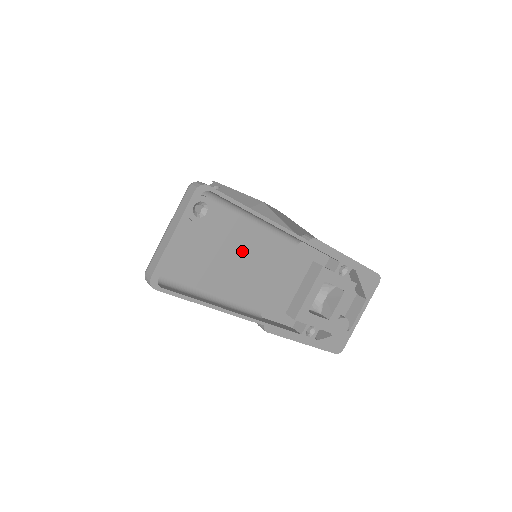
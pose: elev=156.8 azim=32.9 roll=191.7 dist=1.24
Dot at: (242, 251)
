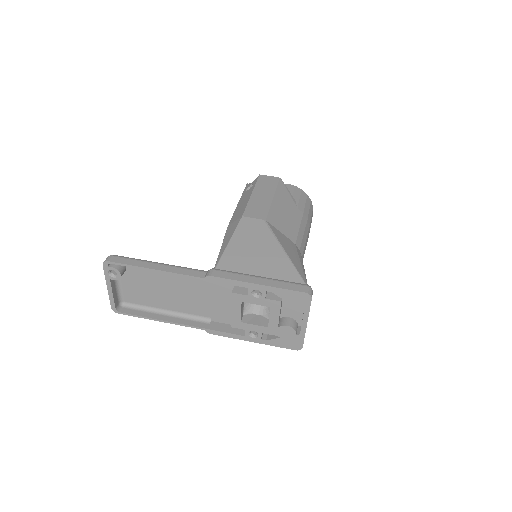
Dot at: (169, 285)
